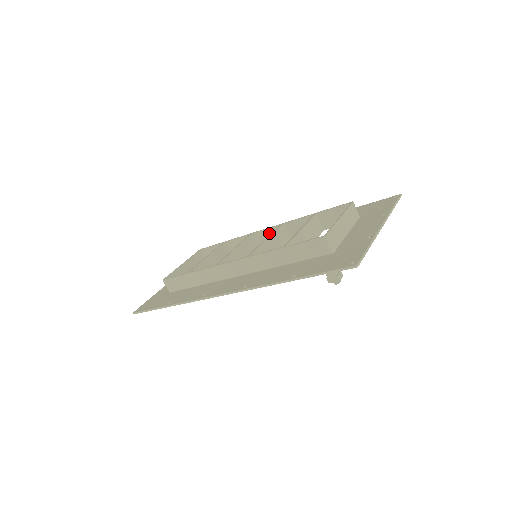
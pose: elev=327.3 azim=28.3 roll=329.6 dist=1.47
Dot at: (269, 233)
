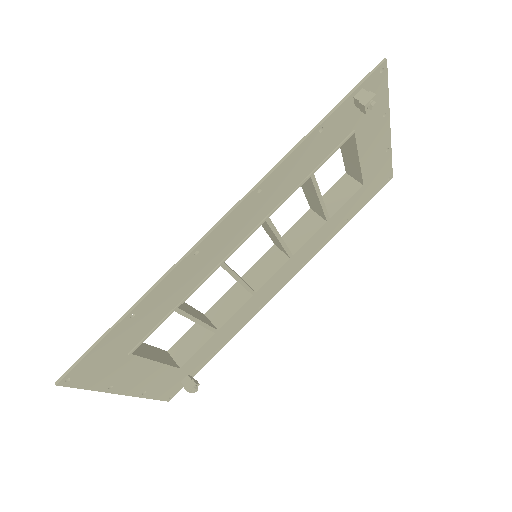
Dot at: (263, 263)
